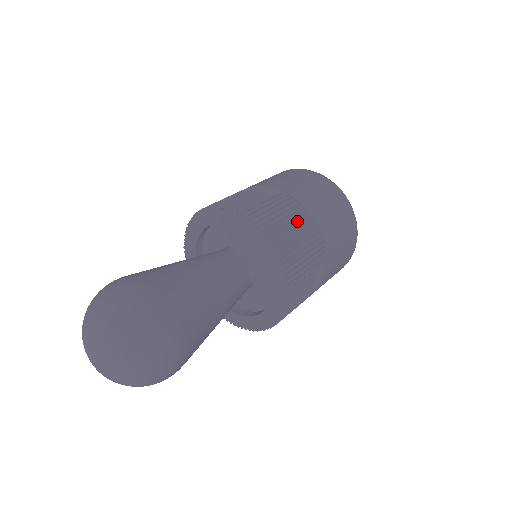
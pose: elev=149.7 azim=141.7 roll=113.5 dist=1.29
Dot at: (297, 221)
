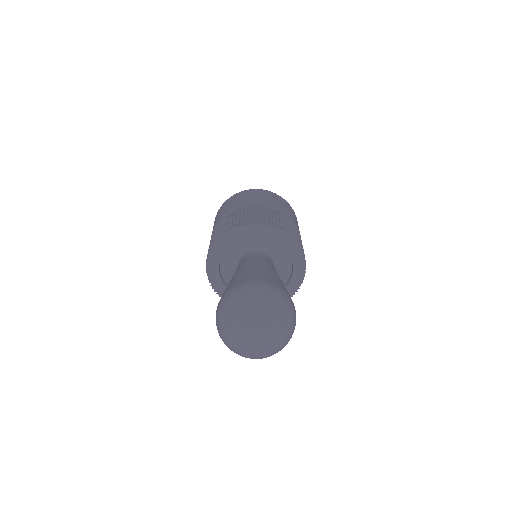
Dot at: (254, 211)
